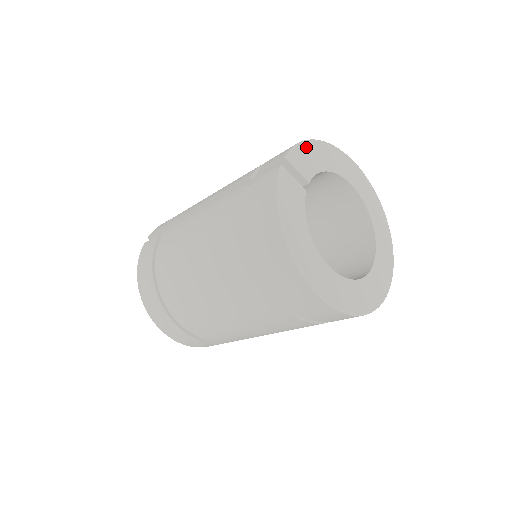
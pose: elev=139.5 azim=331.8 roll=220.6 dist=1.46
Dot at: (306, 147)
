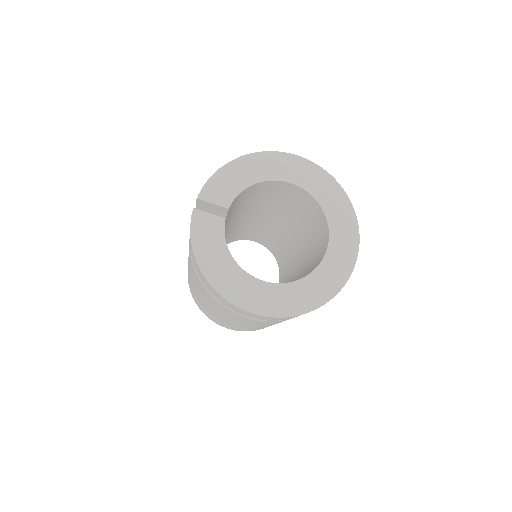
Dot at: (222, 174)
